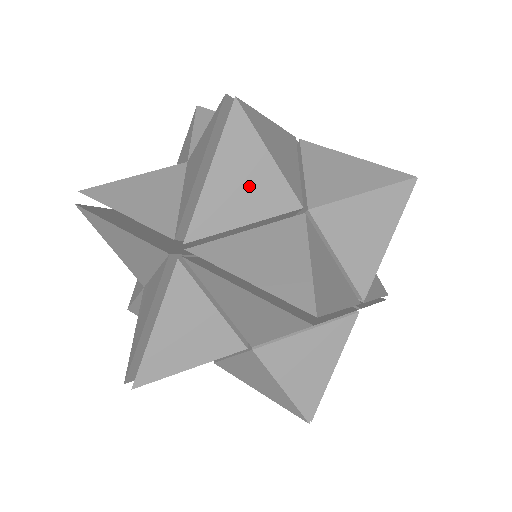
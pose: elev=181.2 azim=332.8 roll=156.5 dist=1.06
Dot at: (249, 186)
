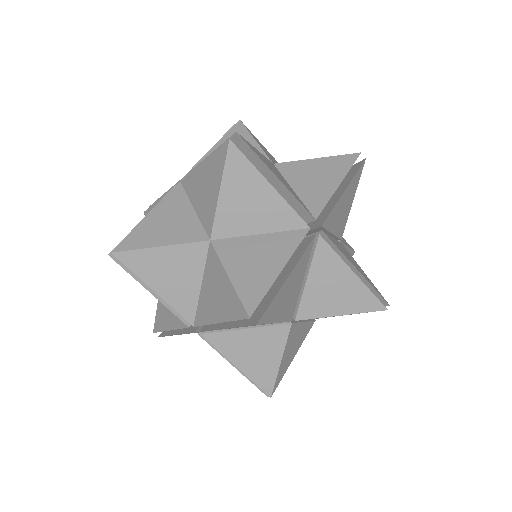
Dot at: occluded
